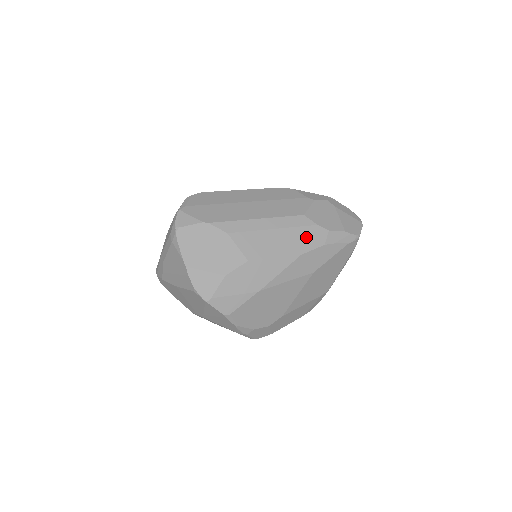
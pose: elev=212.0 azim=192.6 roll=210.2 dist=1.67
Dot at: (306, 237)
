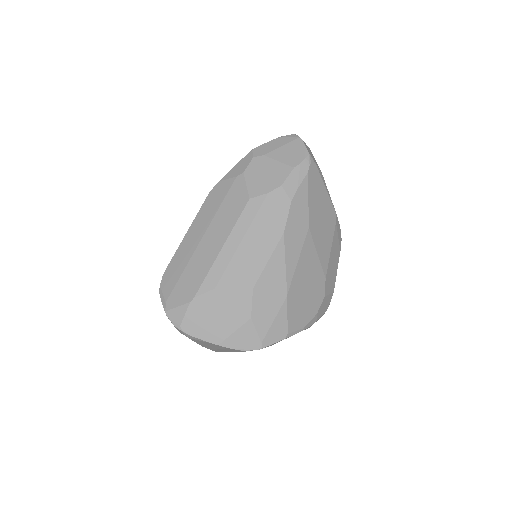
Dot at: (271, 214)
